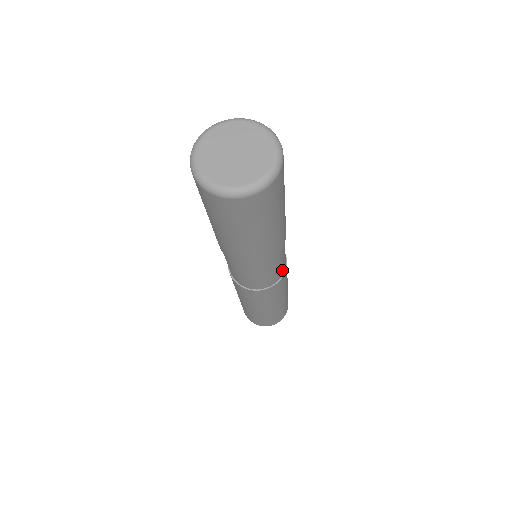
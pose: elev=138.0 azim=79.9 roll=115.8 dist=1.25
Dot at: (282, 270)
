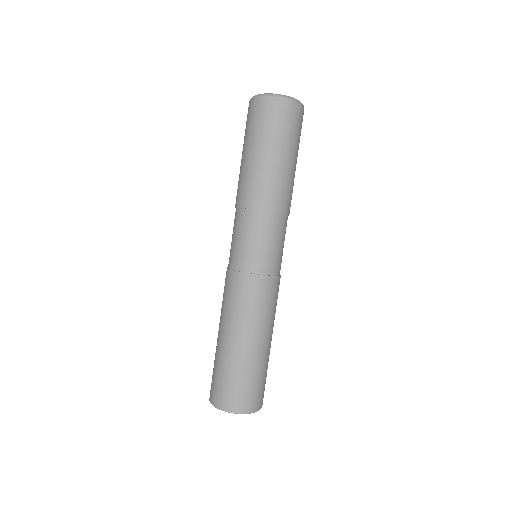
Dot at: (274, 265)
